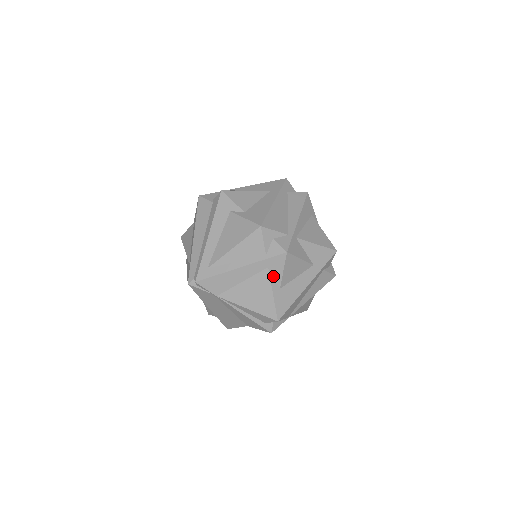
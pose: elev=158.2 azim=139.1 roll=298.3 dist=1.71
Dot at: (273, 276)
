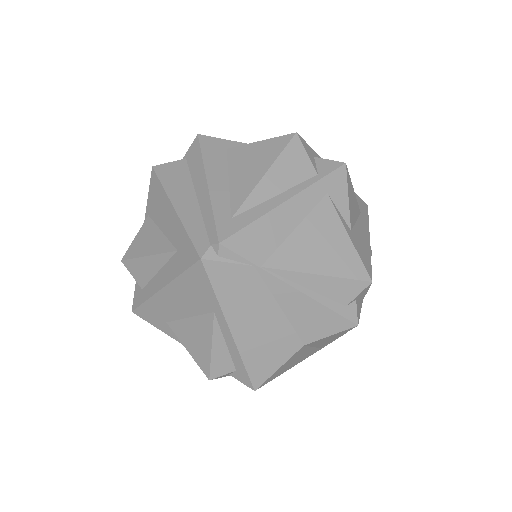
Dot at: (337, 209)
